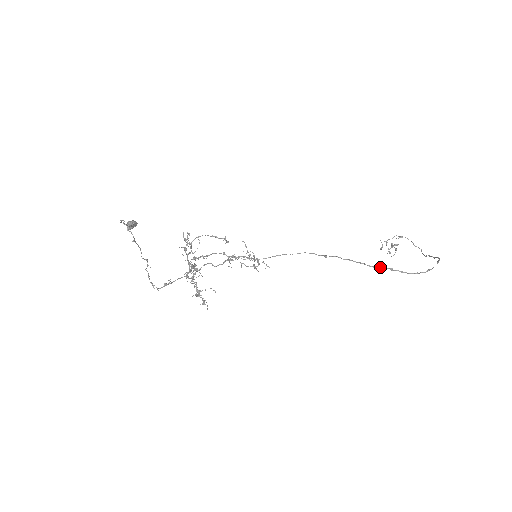
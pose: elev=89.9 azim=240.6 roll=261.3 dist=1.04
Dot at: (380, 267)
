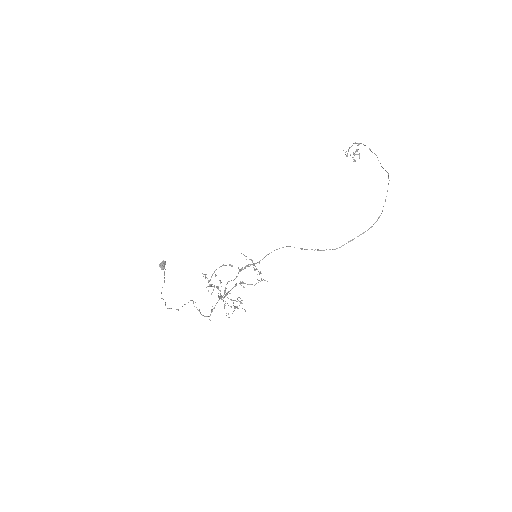
Dot at: (341, 246)
